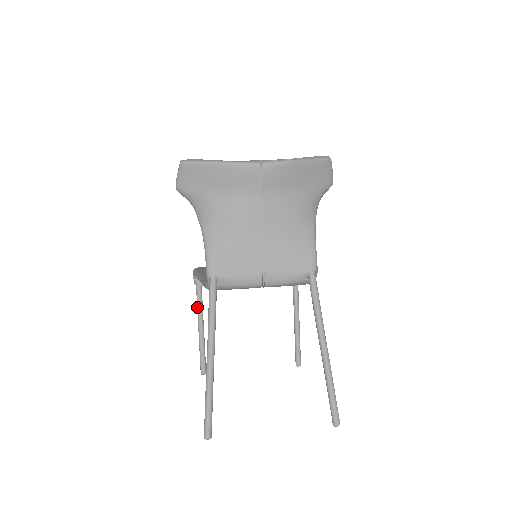
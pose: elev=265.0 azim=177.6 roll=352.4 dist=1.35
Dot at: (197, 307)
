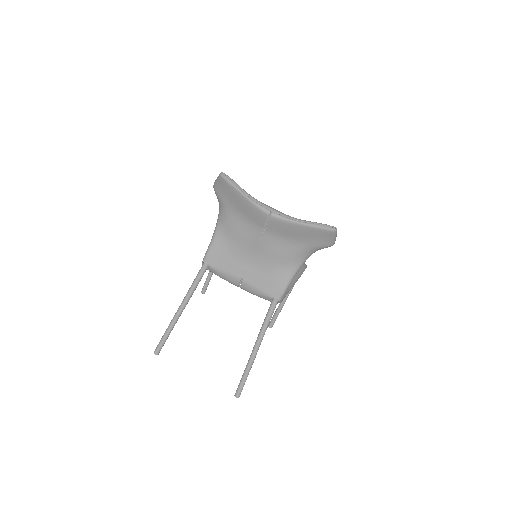
Dot at: occluded
